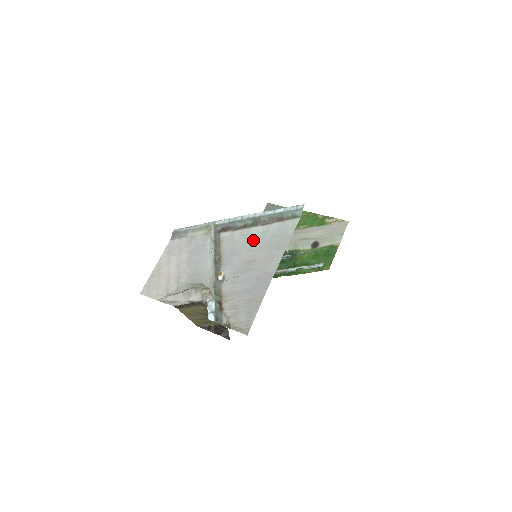
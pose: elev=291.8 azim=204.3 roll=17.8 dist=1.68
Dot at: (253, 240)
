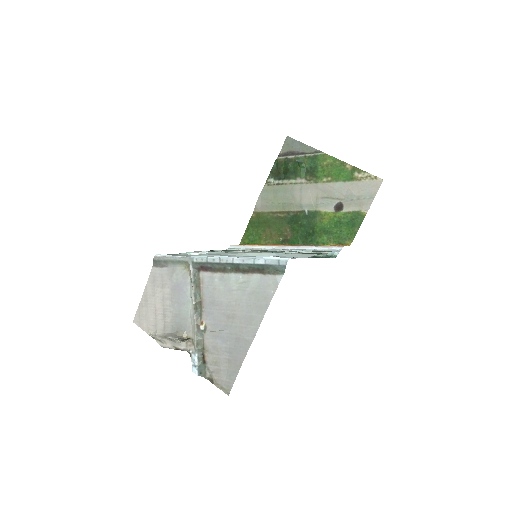
Dot at: (233, 291)
